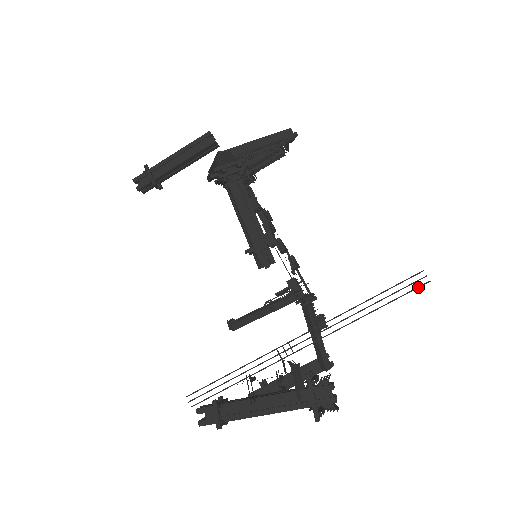
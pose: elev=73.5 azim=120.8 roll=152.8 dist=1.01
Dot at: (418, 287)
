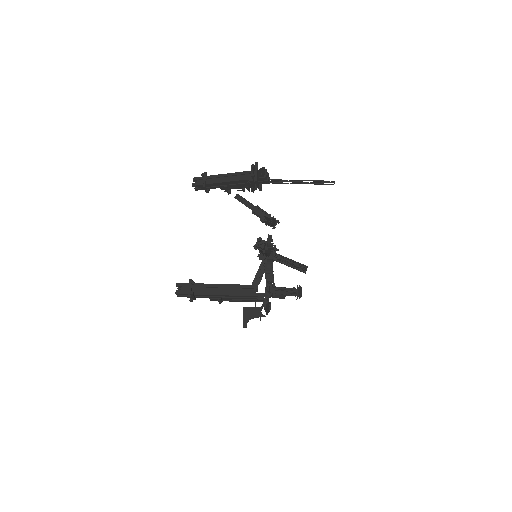
Dot at: (329, 181)
